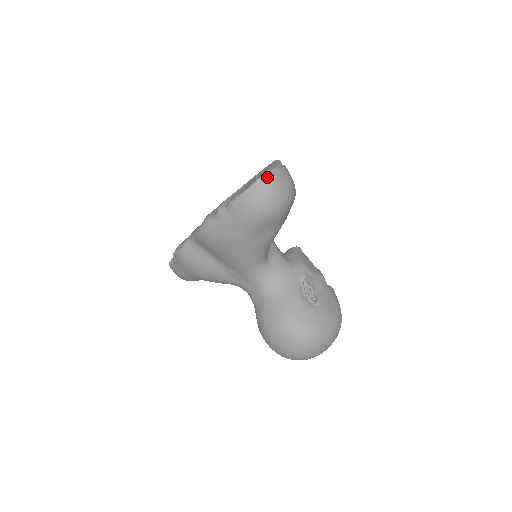
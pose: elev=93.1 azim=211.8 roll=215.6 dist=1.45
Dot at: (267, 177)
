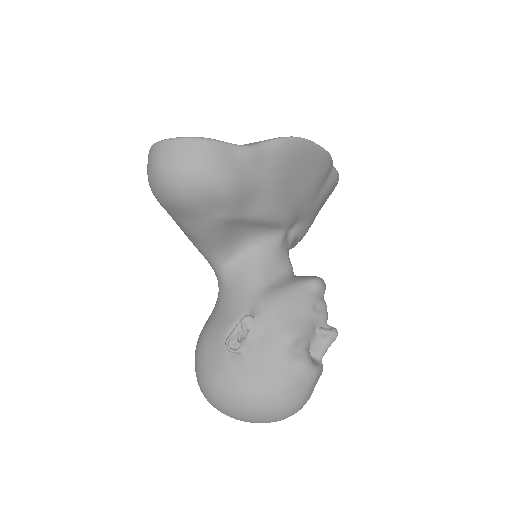
Dot at: (158, 145)
